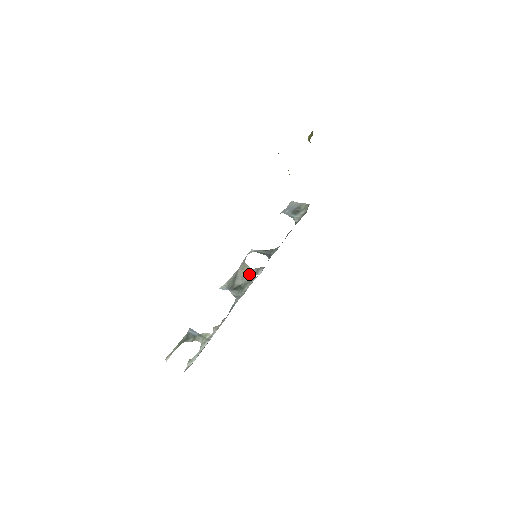
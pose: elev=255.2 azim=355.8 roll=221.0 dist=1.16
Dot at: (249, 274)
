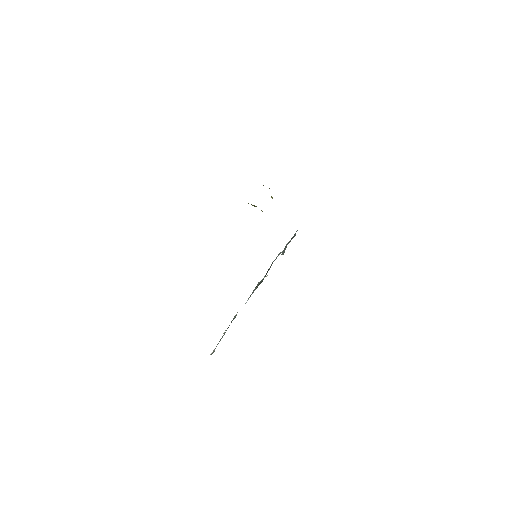
Dot at: occluded
